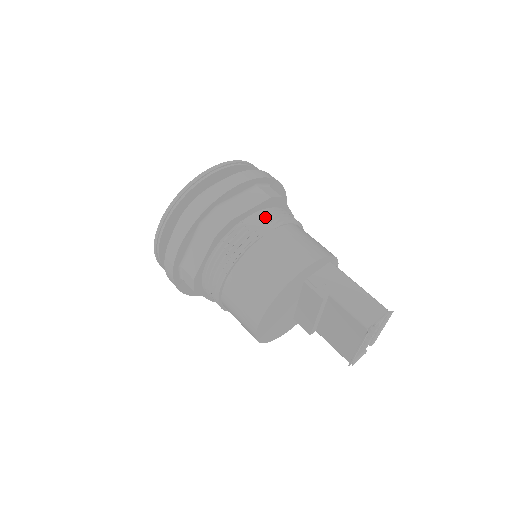
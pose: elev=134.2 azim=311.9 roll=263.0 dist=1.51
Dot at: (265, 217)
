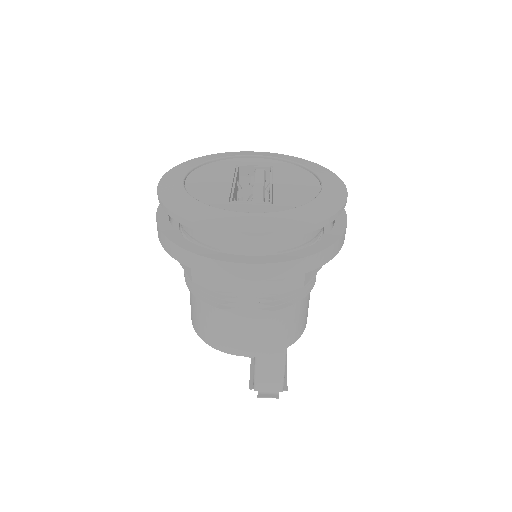
Dot at: (259, 296)
